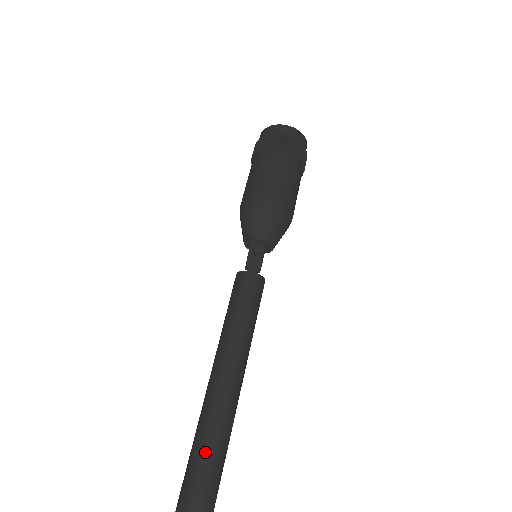
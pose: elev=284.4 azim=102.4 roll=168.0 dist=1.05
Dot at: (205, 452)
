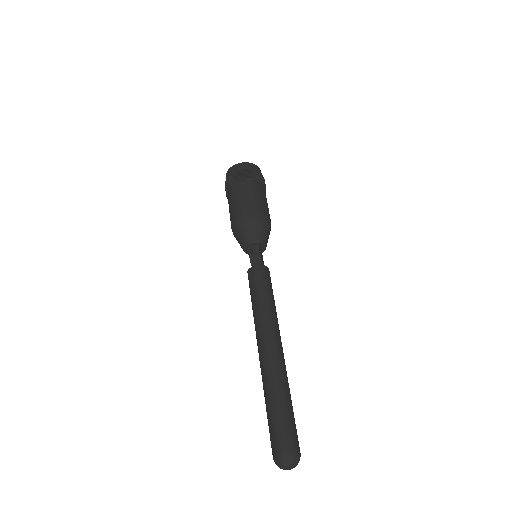
Dot at: (272, 389)
